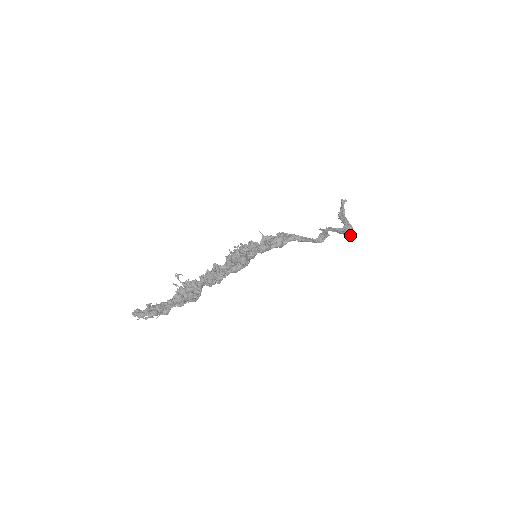
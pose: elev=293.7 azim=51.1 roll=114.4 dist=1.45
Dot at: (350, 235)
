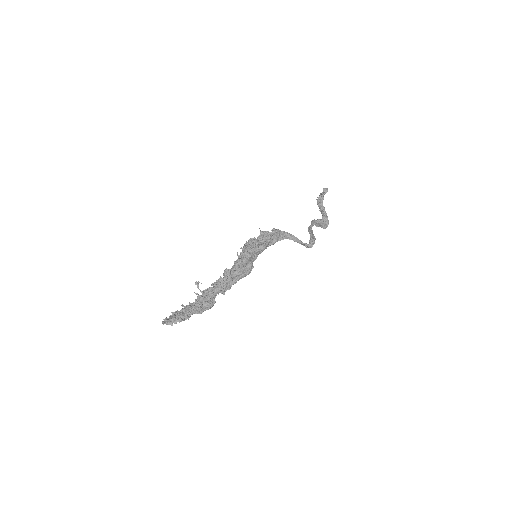
Dot at: occluded
